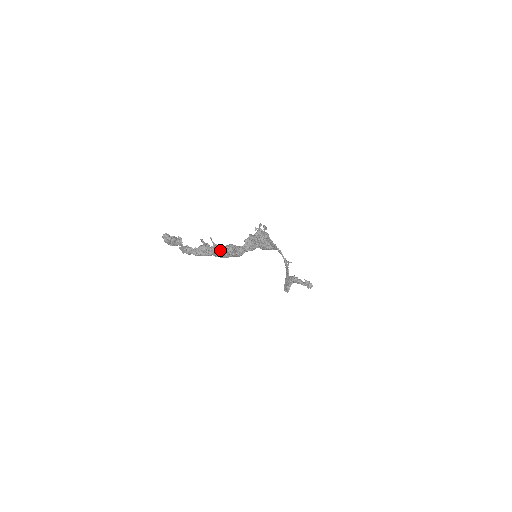
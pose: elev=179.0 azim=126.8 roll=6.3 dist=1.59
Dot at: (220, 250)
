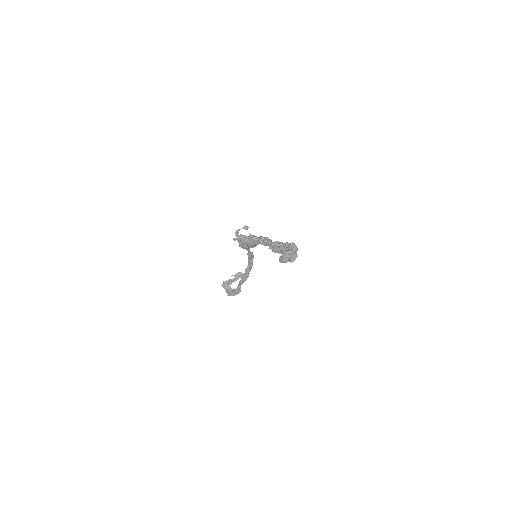
Dot at: occluded
